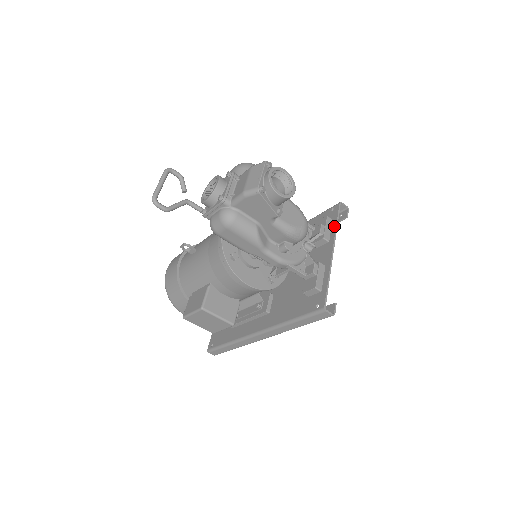
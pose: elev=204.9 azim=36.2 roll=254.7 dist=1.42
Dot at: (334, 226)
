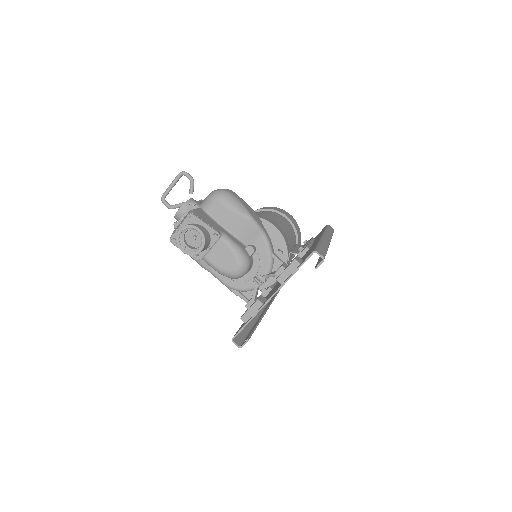
Dot at: (292, 273)
